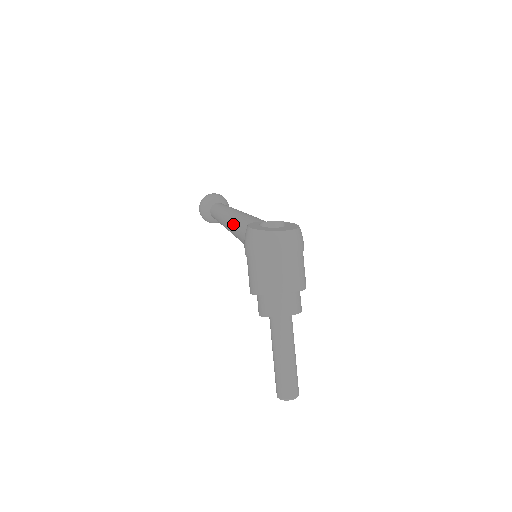
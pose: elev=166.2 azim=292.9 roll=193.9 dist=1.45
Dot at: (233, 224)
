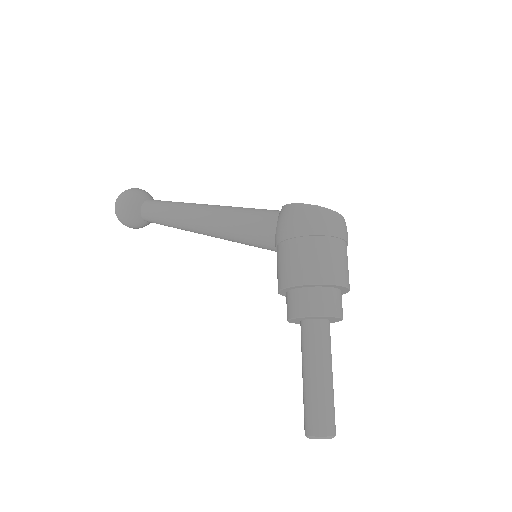
Dot at: (225, 213)
